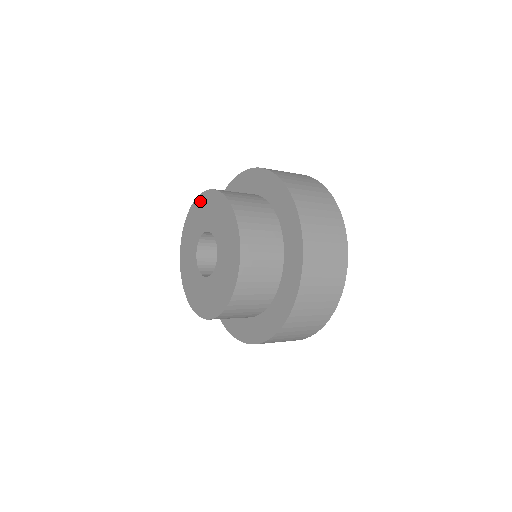
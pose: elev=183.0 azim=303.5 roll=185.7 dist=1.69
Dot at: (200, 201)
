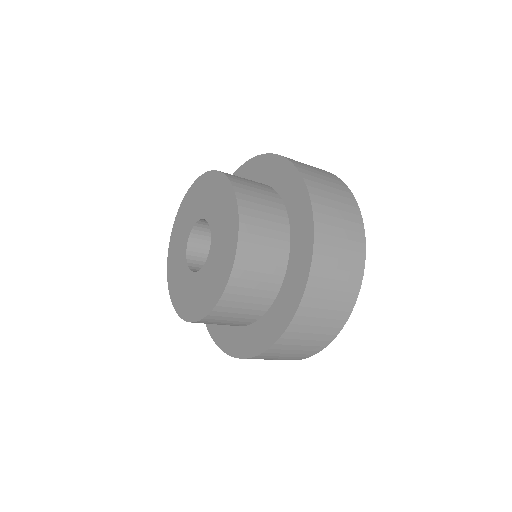
Dot at: (192, 191)
